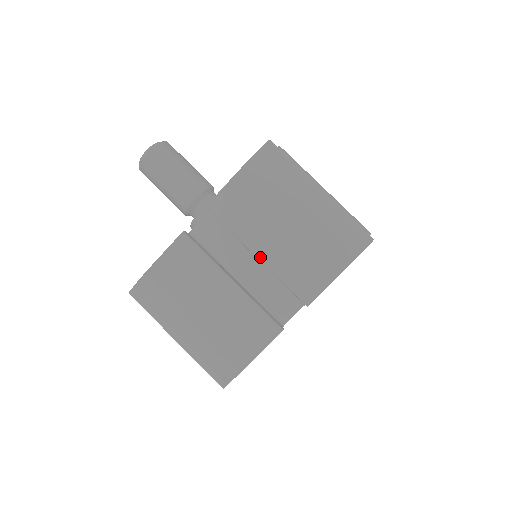
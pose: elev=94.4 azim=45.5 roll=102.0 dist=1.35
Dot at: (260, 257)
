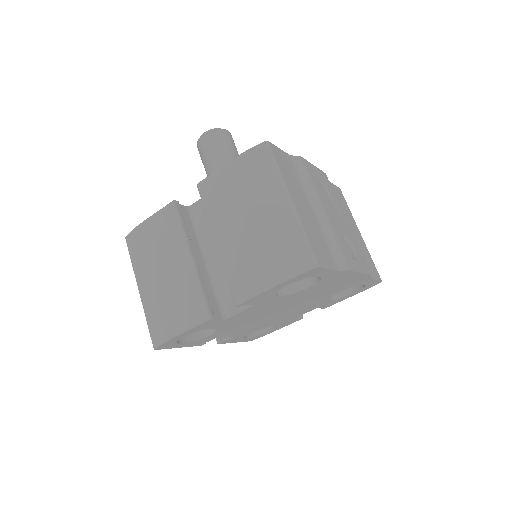
Dot at: (218, 244)
